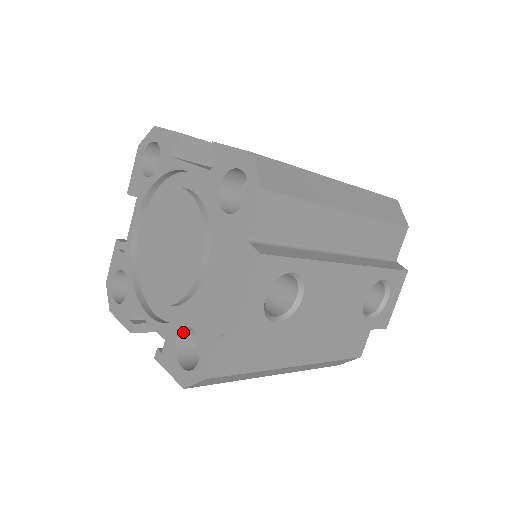
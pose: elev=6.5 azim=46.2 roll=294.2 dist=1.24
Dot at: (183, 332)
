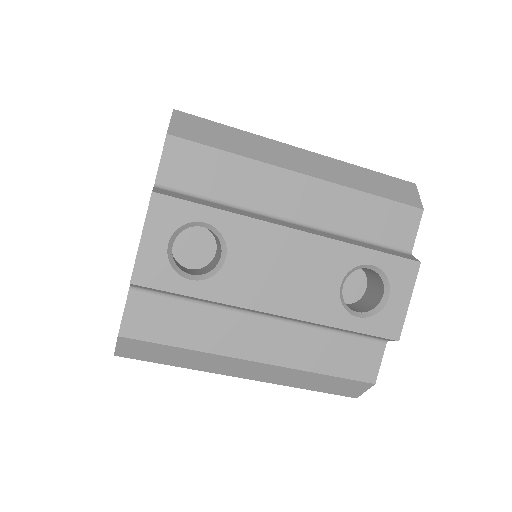
Dot at: occluded
